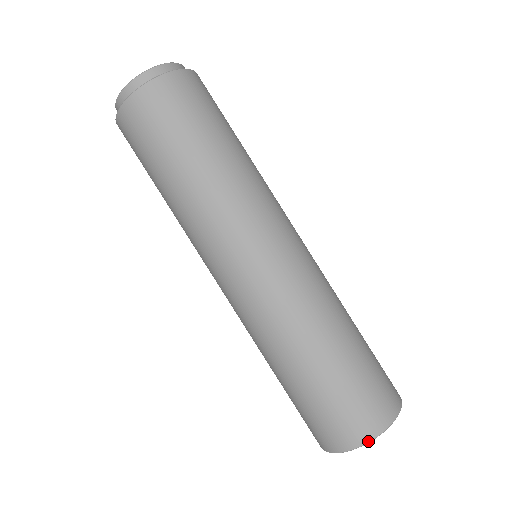
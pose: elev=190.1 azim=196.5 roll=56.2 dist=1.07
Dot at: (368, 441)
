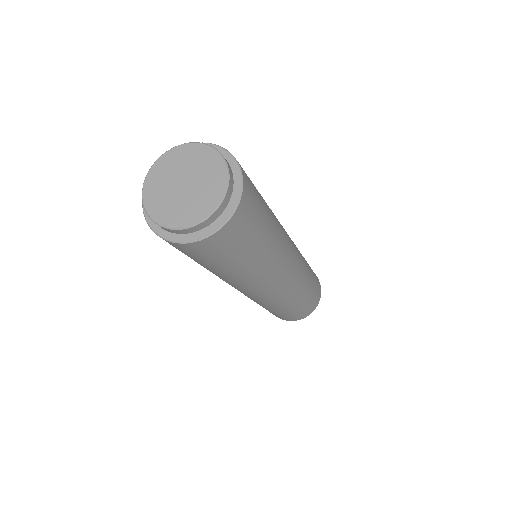
Dot at: (318, 303)
